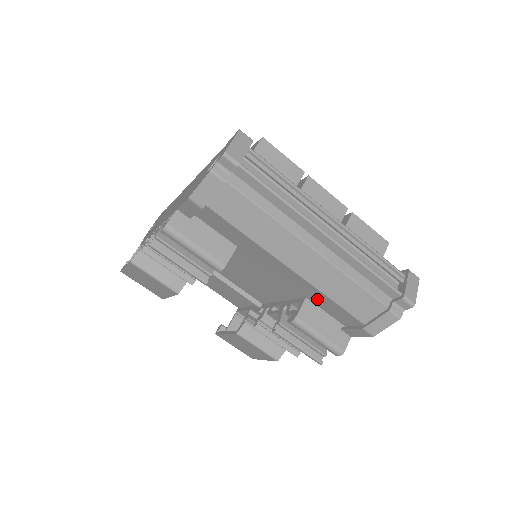
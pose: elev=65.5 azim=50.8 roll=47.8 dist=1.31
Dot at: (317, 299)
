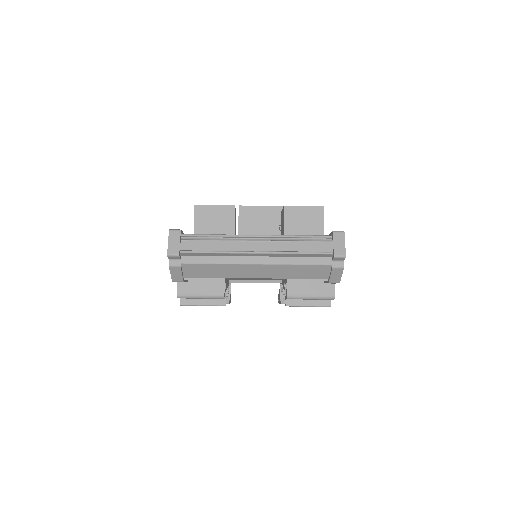
Dot at: occluded
